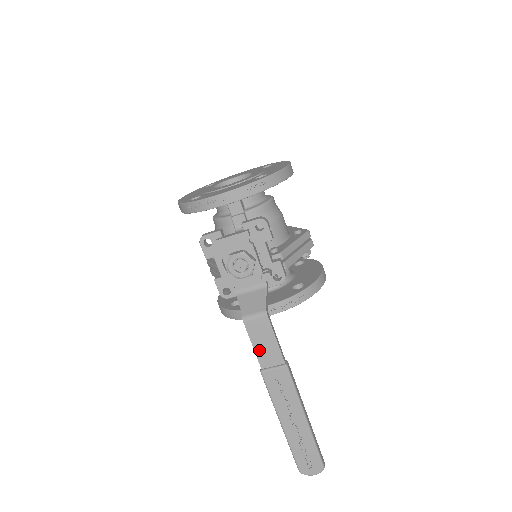
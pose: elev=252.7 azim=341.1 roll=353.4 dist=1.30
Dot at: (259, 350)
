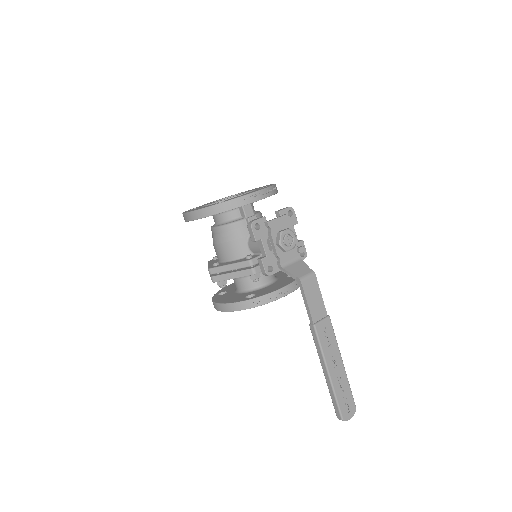
Dot at: (311, 306)
